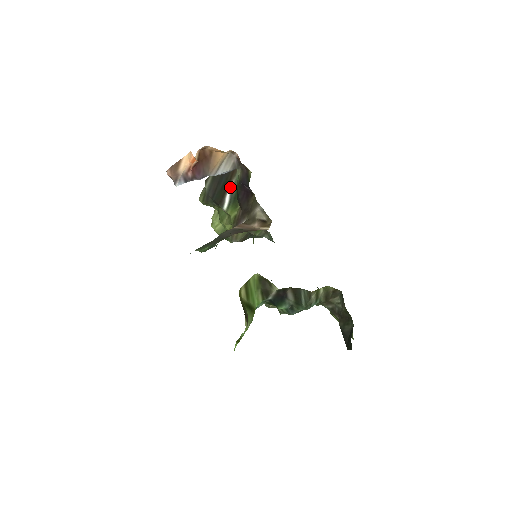
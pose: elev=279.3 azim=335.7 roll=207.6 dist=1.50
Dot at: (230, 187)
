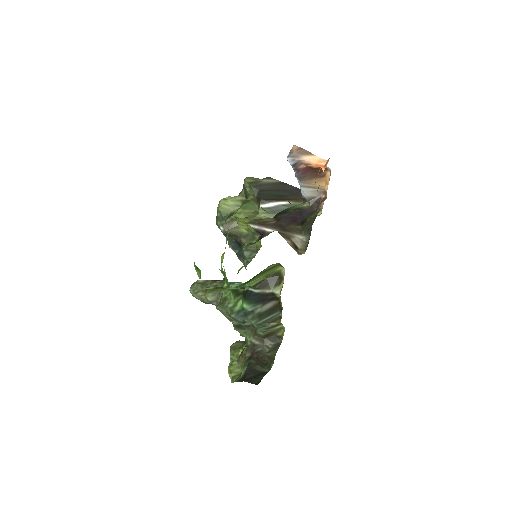
Dot at: (284, 202)
